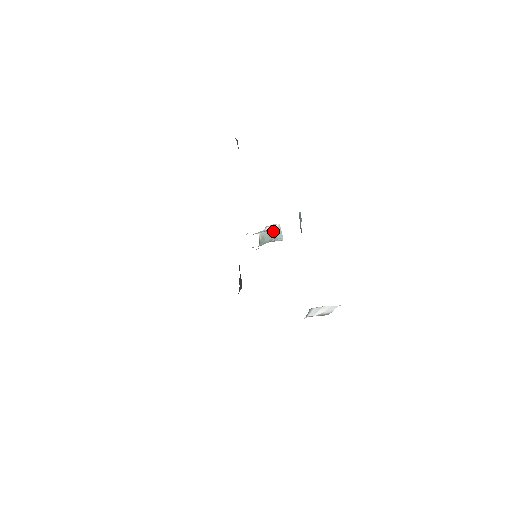
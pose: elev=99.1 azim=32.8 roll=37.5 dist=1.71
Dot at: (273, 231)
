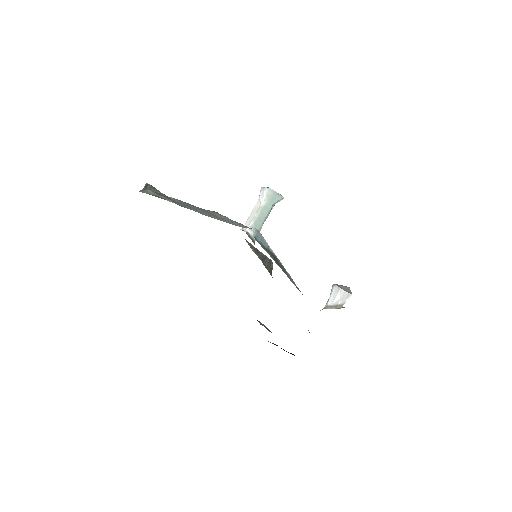
Dot at: (264, 204)
